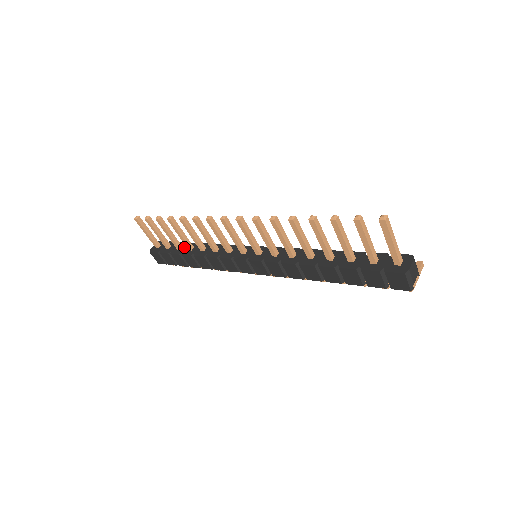
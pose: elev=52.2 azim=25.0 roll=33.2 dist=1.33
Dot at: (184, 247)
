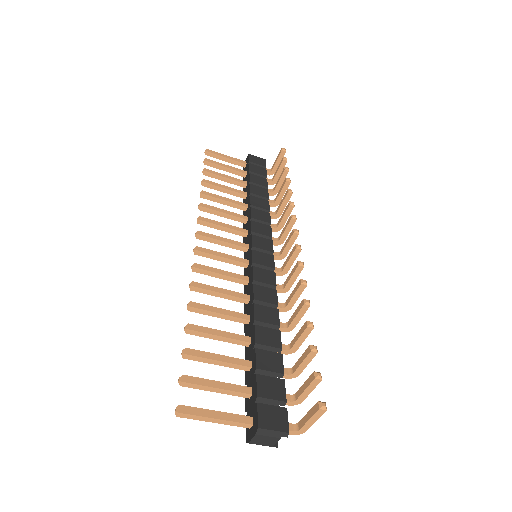
Dot at: (246, 187)
